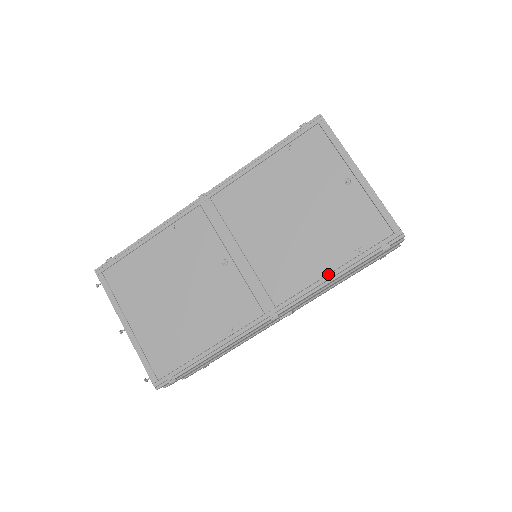
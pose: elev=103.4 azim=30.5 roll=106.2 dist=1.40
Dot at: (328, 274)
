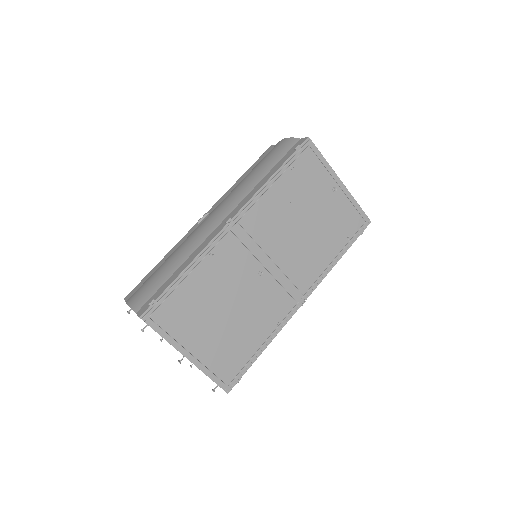
Dot at: (330, 260)
